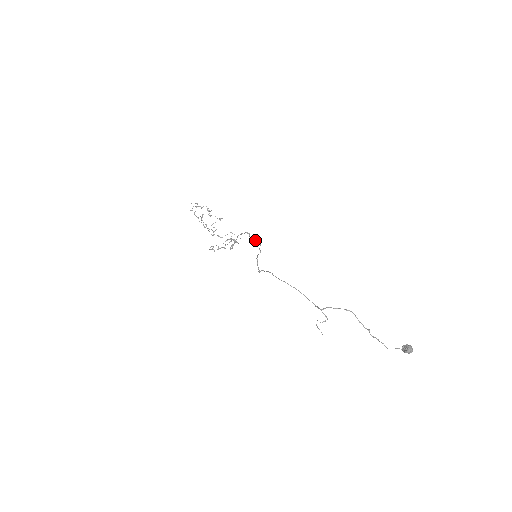
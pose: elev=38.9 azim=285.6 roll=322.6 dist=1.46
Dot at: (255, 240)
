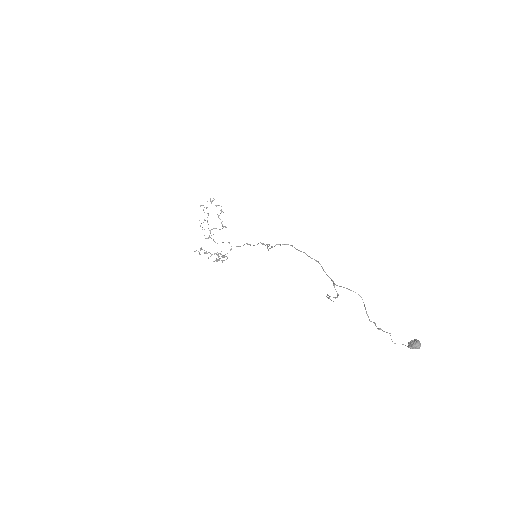
Dot at: (261, 243)
